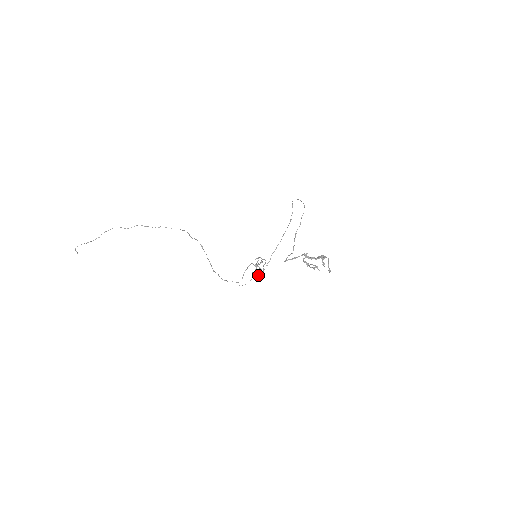
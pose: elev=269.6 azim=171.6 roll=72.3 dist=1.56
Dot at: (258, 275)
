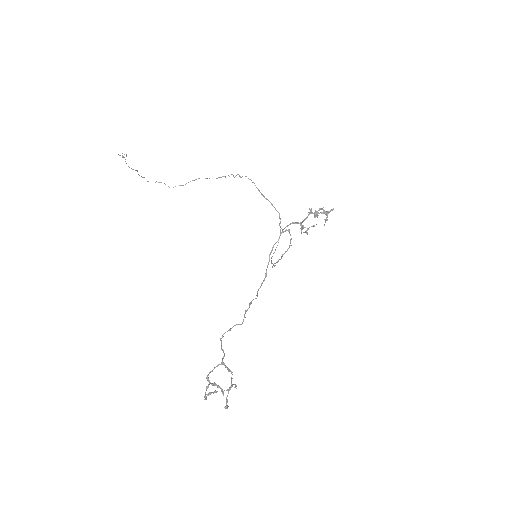
Dot at: (307, 233)
